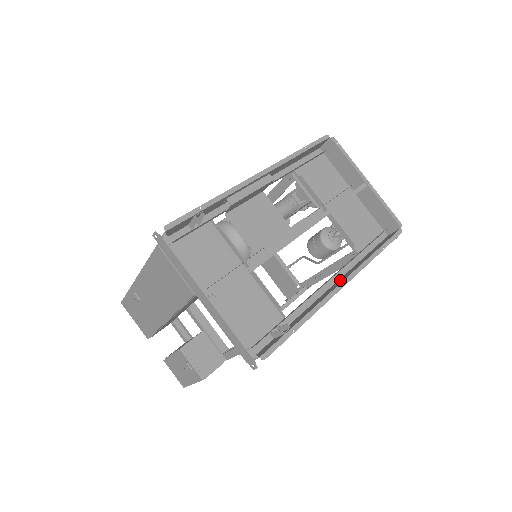
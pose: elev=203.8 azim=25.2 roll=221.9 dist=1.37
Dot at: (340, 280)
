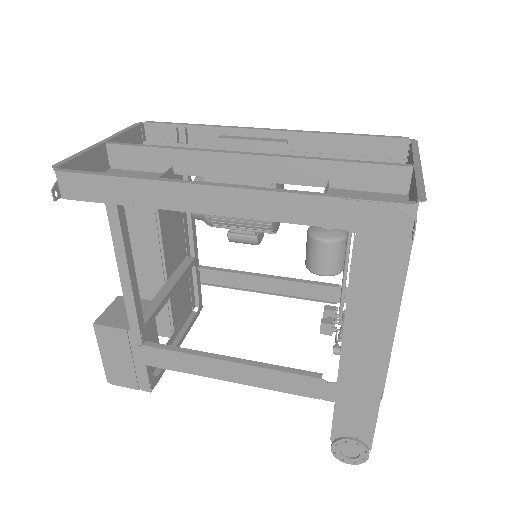
Dot at: (238, 203)
